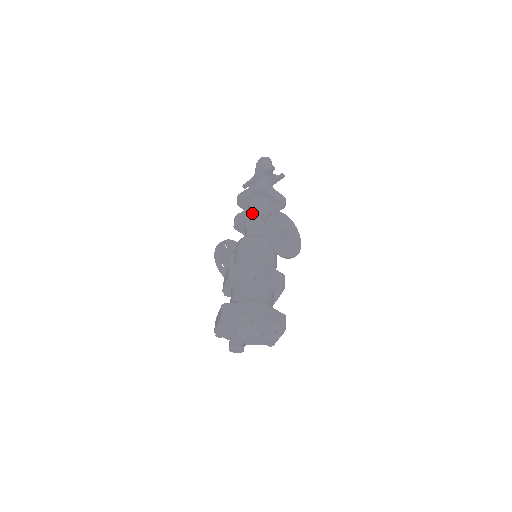
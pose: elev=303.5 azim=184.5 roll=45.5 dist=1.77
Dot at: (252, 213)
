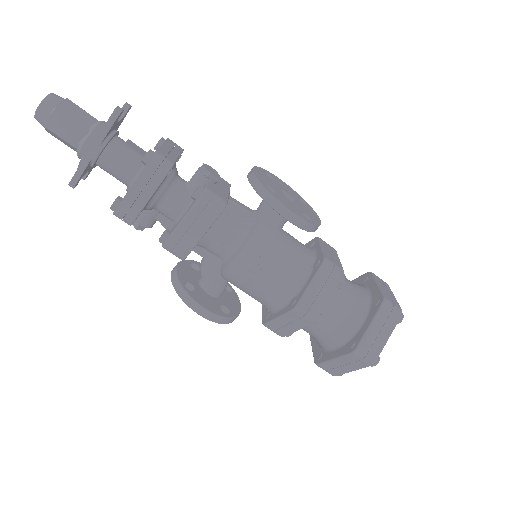
Dot at: (213, 218)
